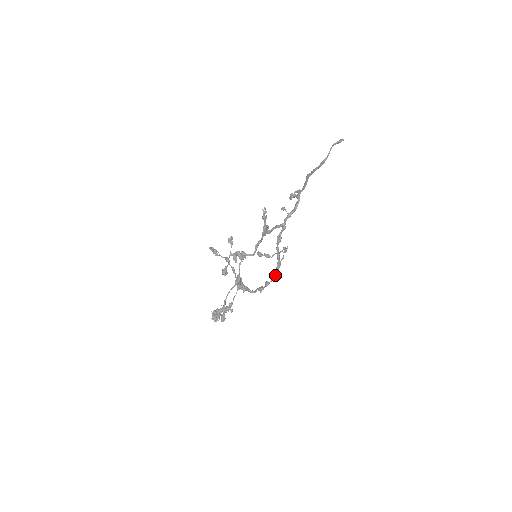
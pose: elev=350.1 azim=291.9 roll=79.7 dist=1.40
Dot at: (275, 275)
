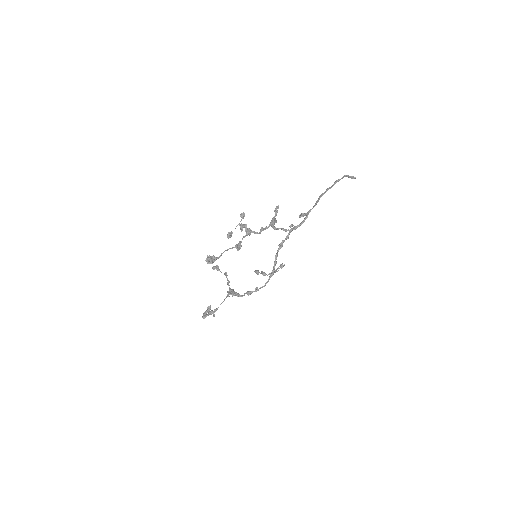
Dot at: (267, 282)
